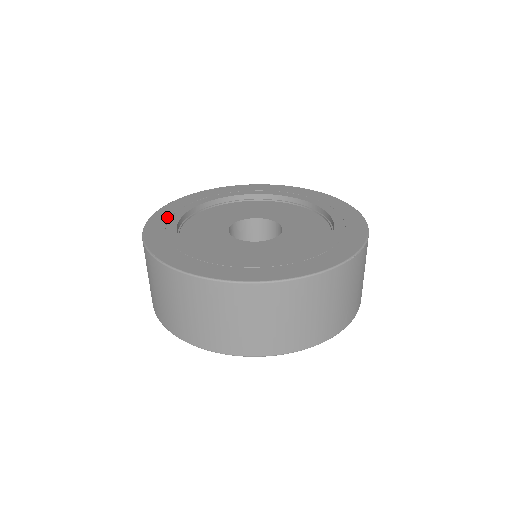
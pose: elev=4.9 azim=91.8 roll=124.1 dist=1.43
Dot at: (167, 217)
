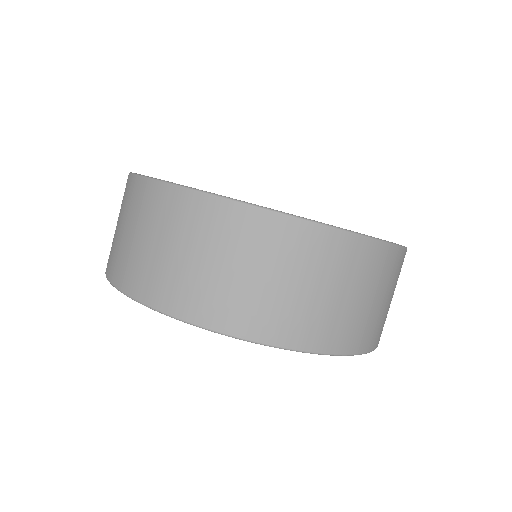
Dot at: occluded
